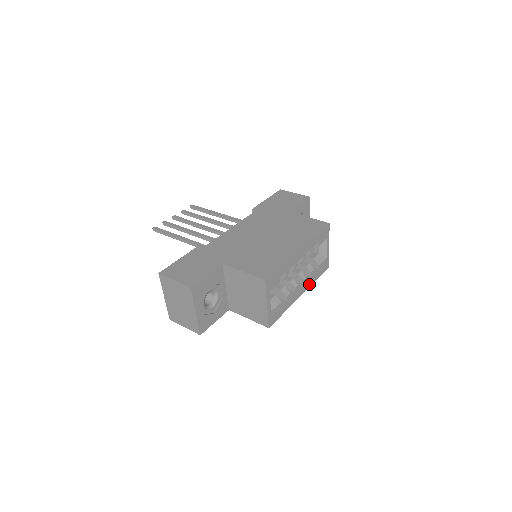
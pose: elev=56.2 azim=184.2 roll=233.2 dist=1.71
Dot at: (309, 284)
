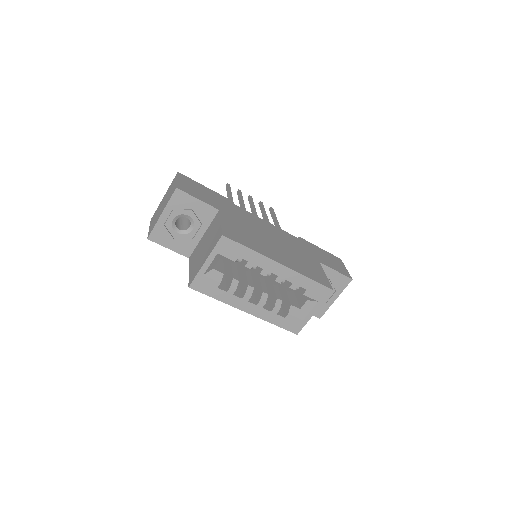
Dot at: (263, 316)
